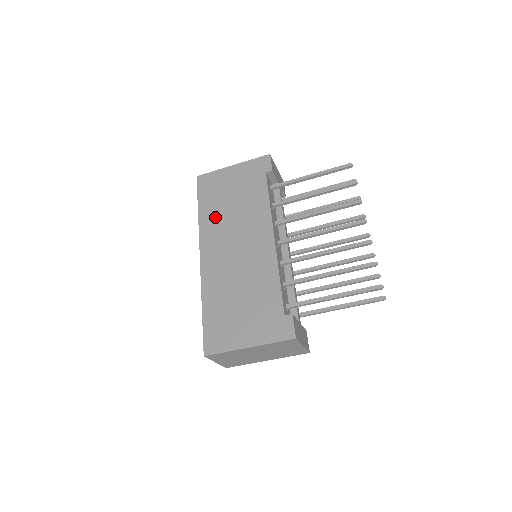
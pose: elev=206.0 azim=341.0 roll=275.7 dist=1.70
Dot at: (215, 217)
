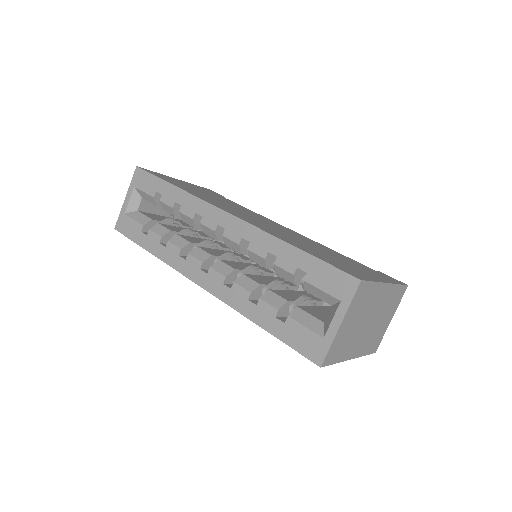
Dot at: (204, 196)
